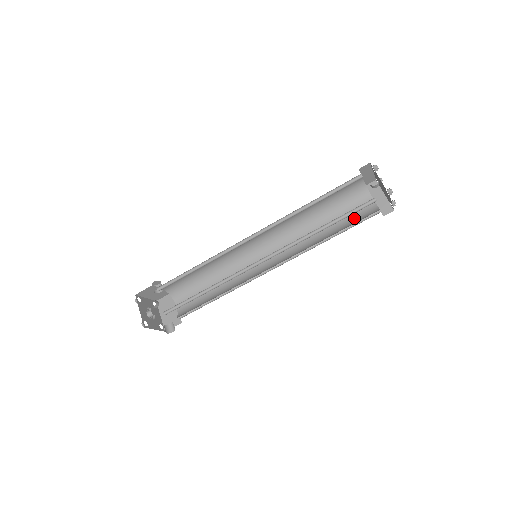
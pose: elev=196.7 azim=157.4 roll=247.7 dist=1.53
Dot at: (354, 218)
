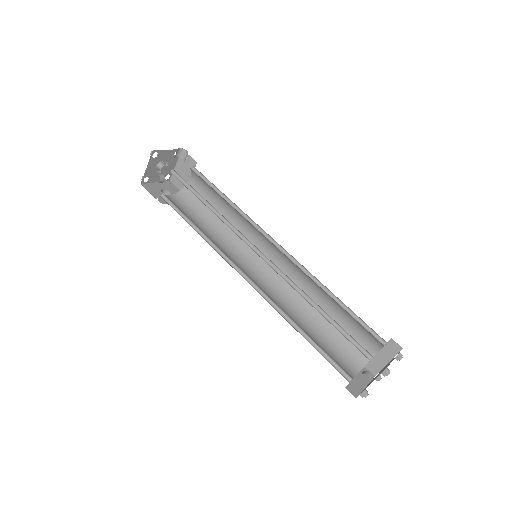
Dot at: occluded
